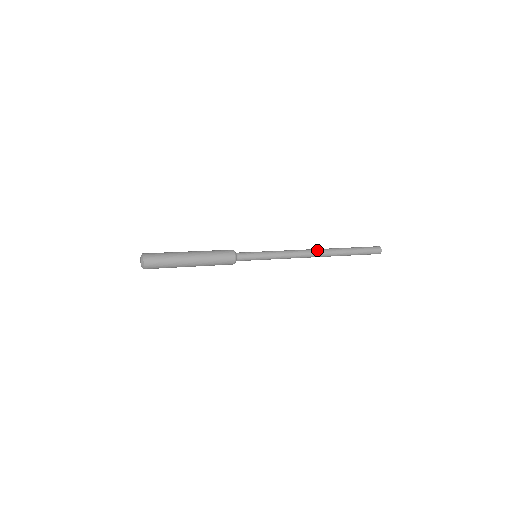
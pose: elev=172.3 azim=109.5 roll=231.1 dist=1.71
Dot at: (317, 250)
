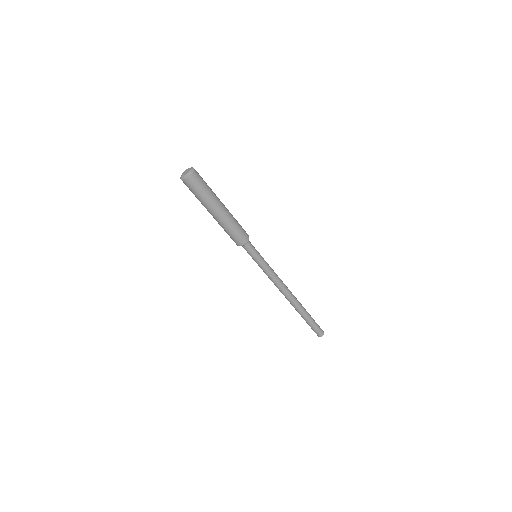
Dot at: occluded
